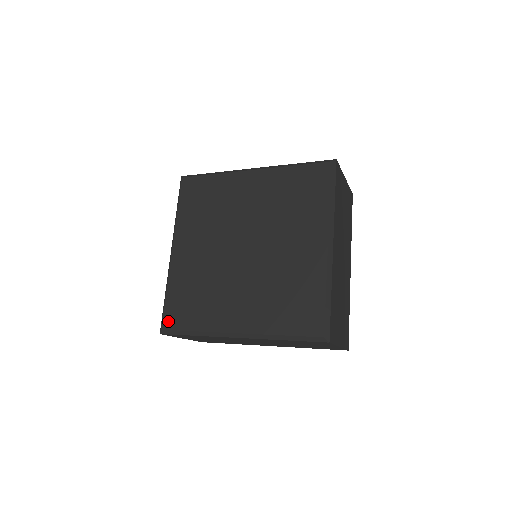
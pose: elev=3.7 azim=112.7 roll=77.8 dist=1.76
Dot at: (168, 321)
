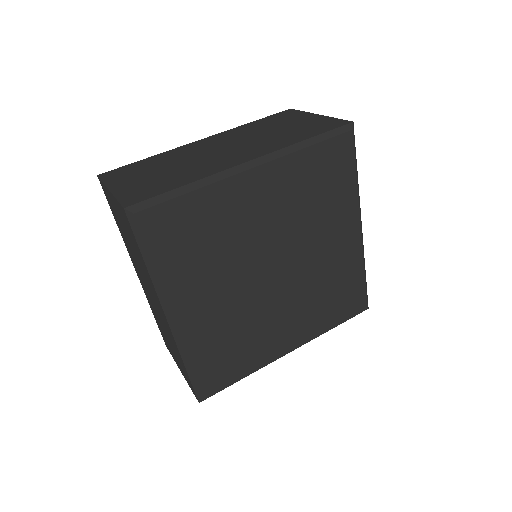
Dot at: (209, 389)
